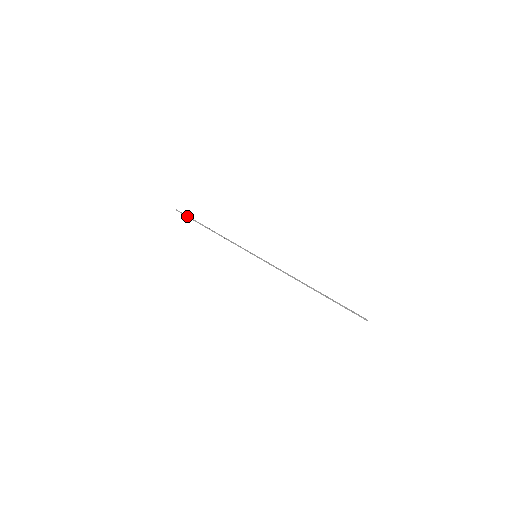
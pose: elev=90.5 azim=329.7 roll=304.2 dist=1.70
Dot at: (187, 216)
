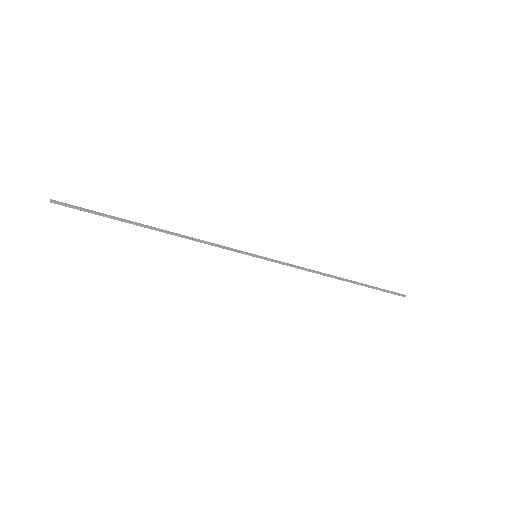
Dot at: (88, 212)
